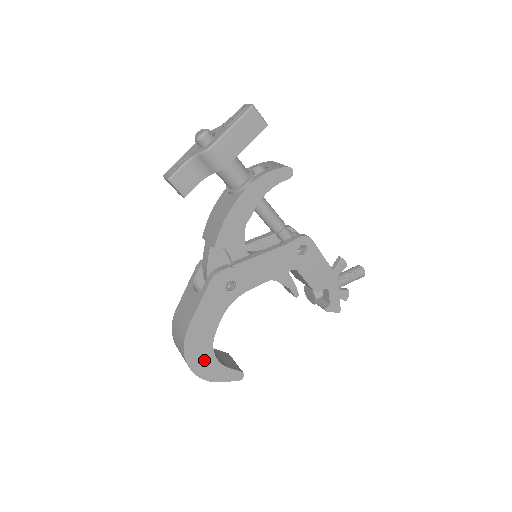
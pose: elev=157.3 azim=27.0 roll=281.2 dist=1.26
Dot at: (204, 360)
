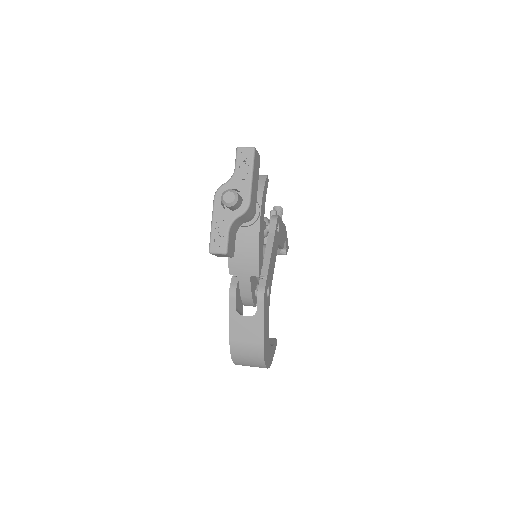
Dot at: (269, 354)
